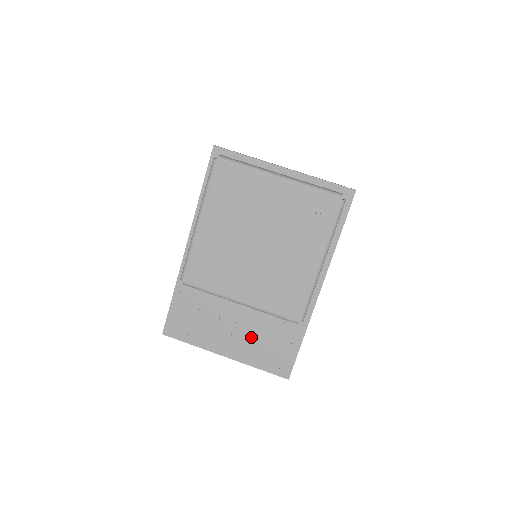
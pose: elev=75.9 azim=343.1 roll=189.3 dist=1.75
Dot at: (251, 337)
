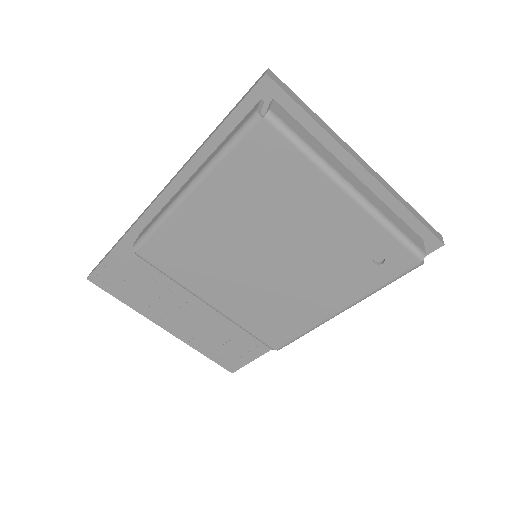
Dot at: (206, 326)
